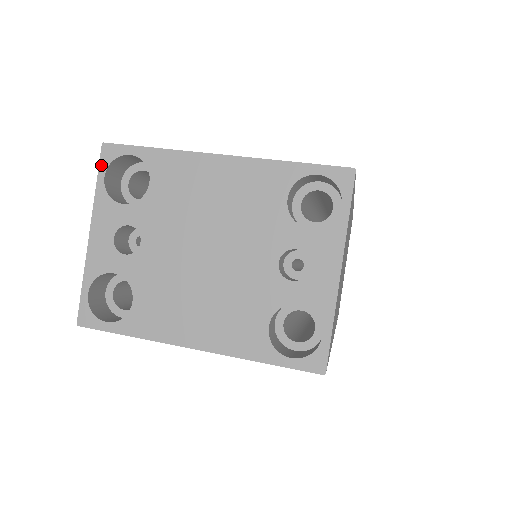
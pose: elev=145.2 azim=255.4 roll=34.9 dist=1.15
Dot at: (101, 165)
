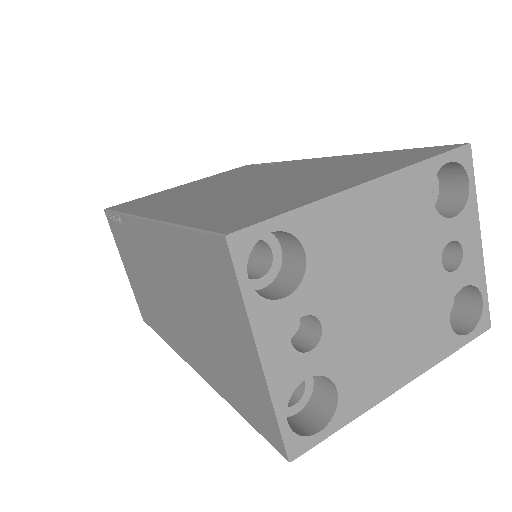
Dot at: (237, 266)
